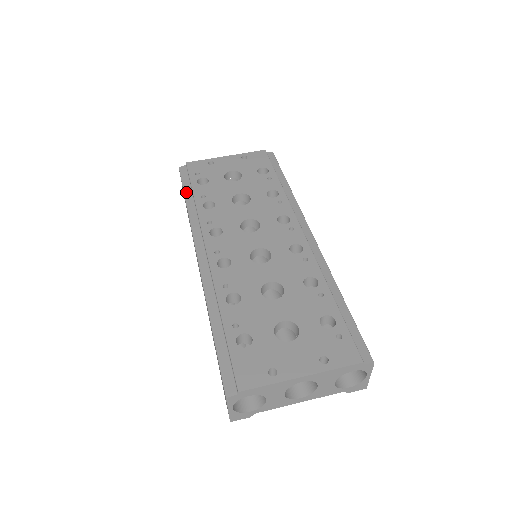
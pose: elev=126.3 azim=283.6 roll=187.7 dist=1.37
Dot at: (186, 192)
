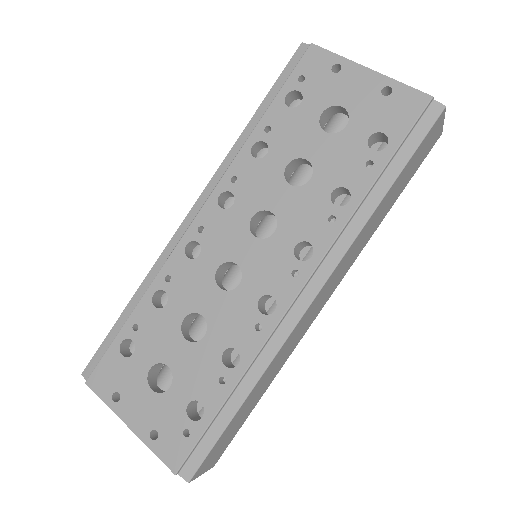
Dot at: (265, 101)
